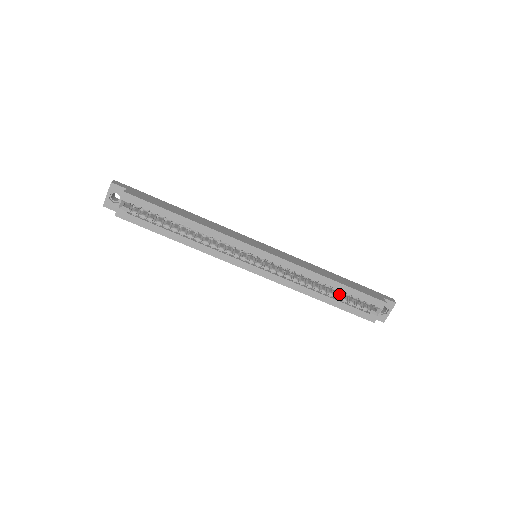
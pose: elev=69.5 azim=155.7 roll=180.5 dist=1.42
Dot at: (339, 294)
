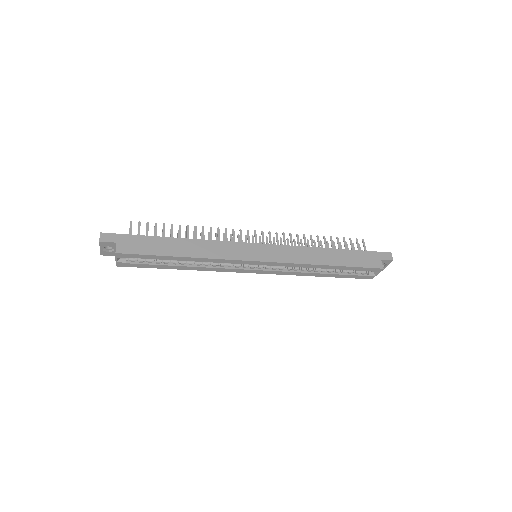
Dot at: occluded
